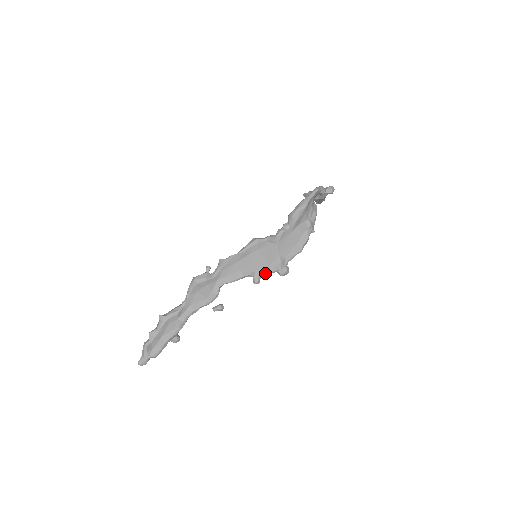
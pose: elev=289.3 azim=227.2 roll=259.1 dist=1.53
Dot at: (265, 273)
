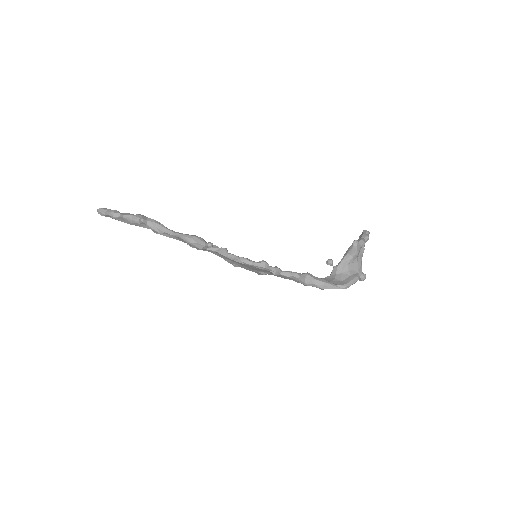
Dot at: (246, 269)
